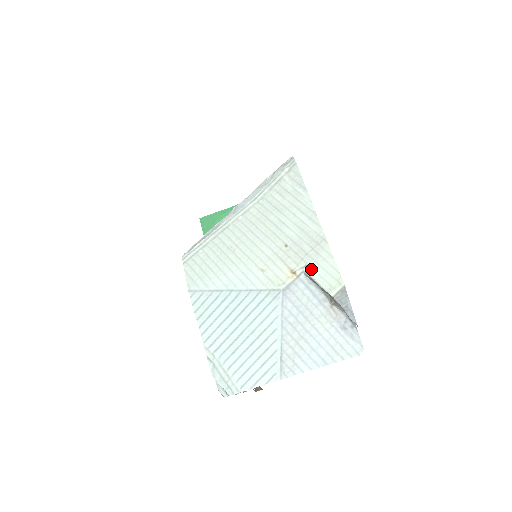
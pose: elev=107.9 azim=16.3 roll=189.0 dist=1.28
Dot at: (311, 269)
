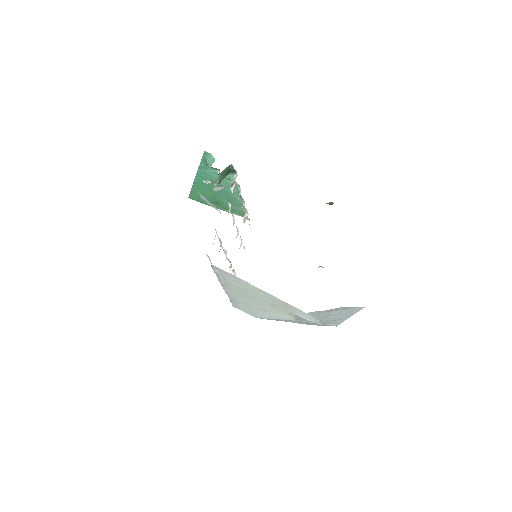
Dot at: (298, 315)
